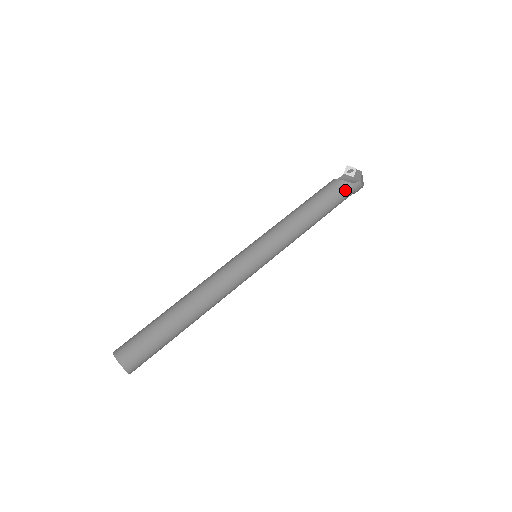
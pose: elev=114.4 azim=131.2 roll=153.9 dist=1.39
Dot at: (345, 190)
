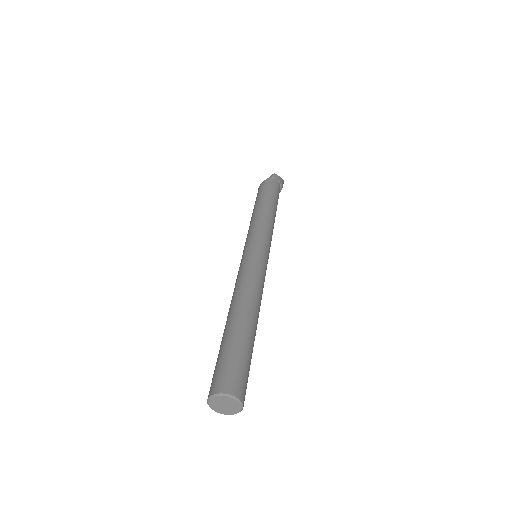
Dot at: (270, 183)
